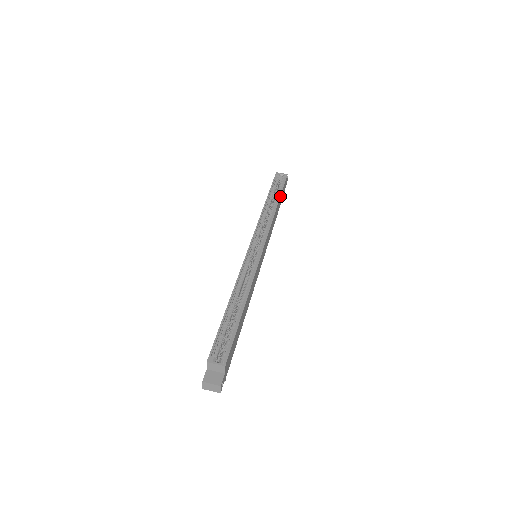
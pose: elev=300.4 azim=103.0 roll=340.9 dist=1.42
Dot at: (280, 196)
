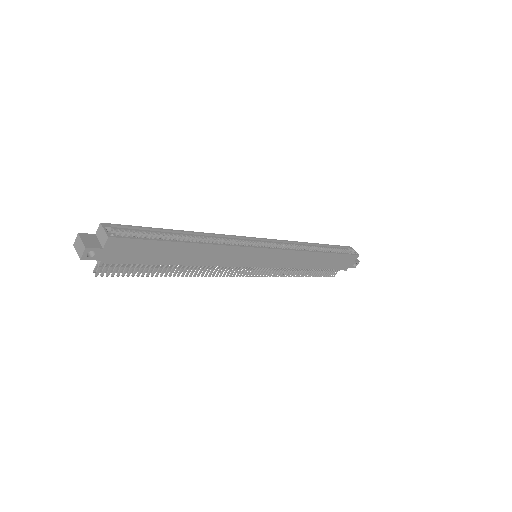
Dot at: (332, 253)
